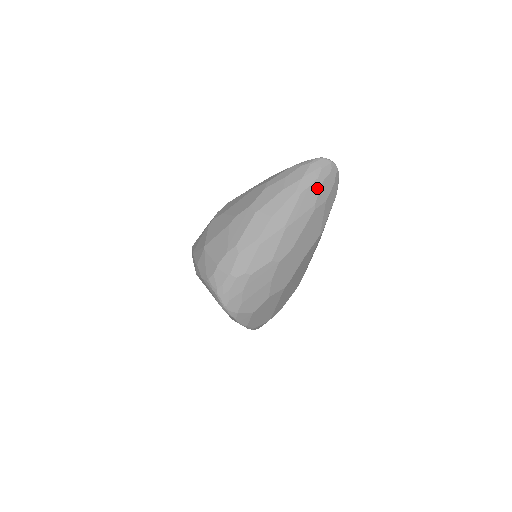
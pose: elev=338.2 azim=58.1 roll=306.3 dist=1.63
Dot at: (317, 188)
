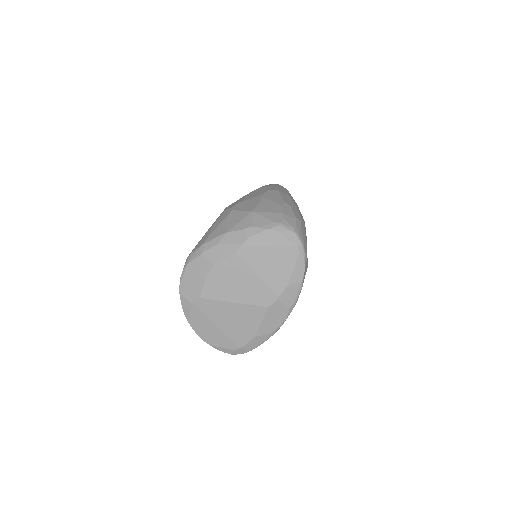
Dot at: occluded
